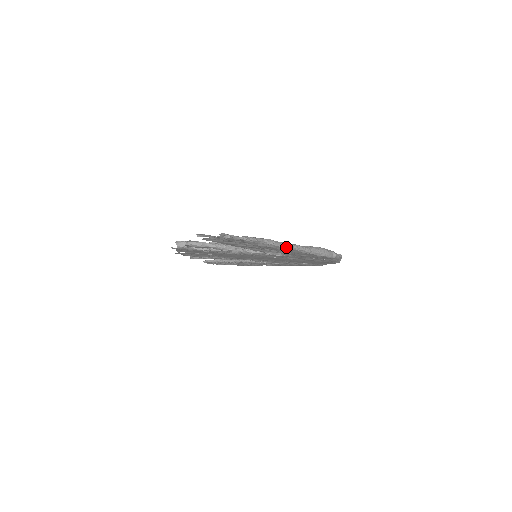
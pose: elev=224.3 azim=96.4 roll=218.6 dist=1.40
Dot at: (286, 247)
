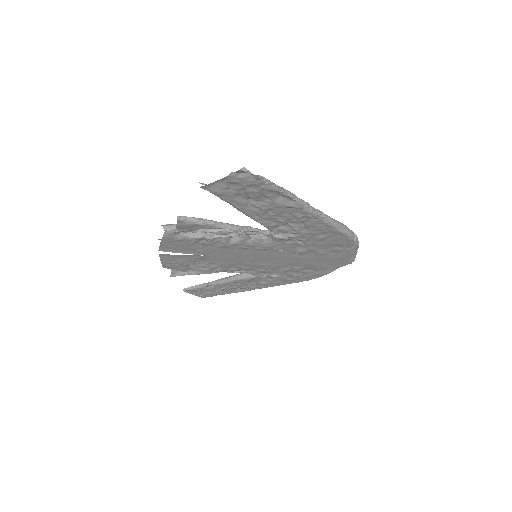
Dot at: (308, 208)
